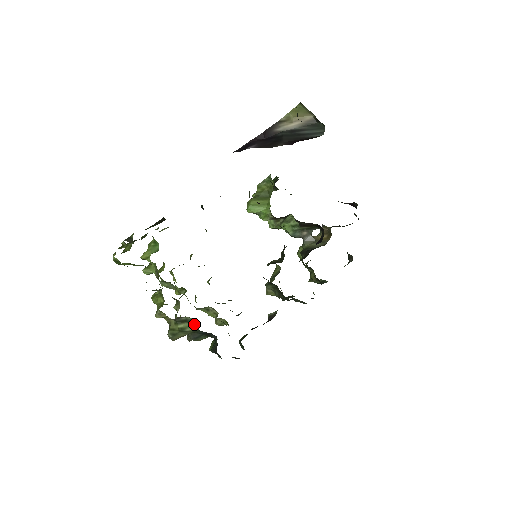
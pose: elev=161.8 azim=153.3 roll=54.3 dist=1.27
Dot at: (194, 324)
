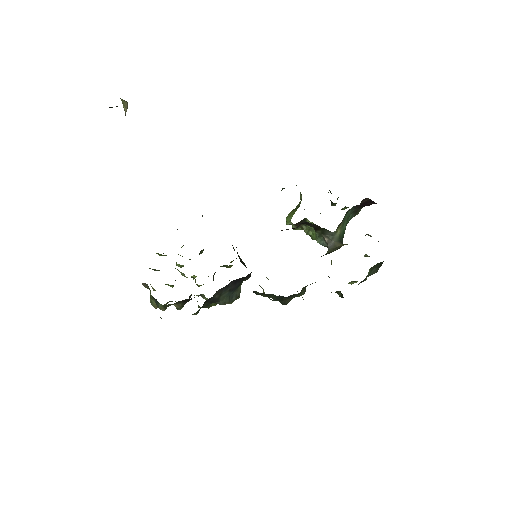
Dot at: occluded
